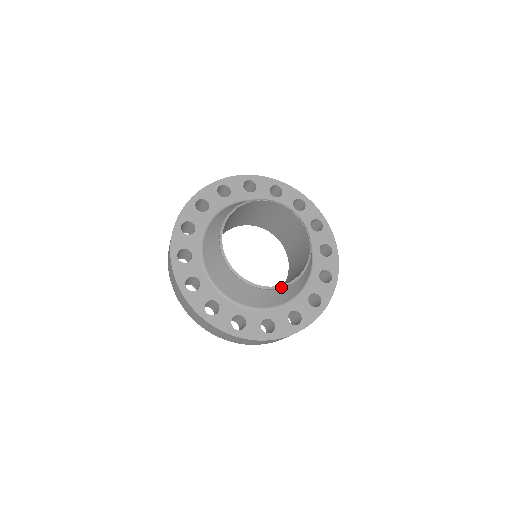
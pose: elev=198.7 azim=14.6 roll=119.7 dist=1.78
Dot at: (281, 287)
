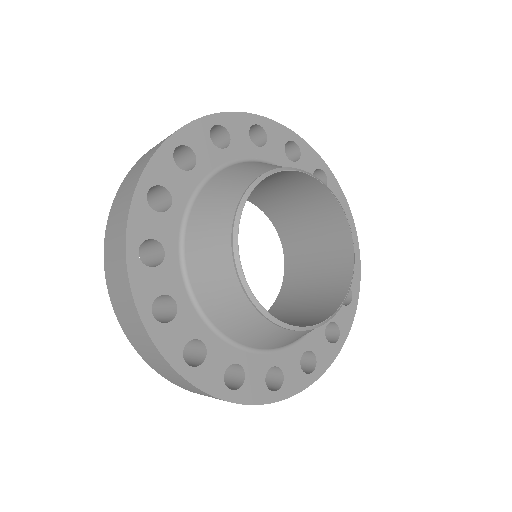
Dot at: (317, 326)
